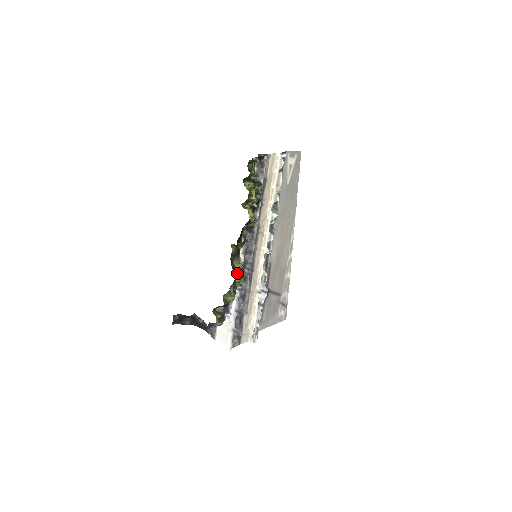
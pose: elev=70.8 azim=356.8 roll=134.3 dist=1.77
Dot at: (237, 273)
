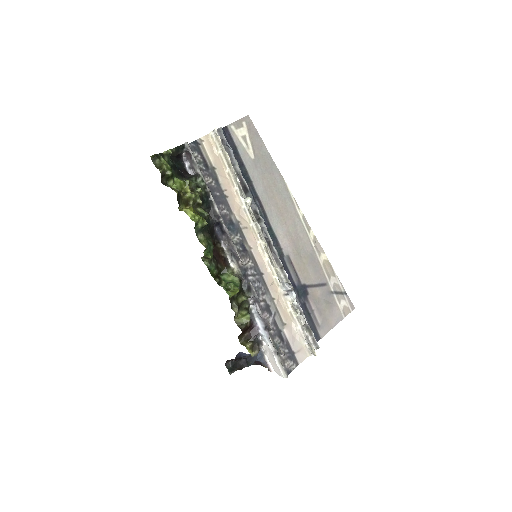
Dot at: (230, 287)
